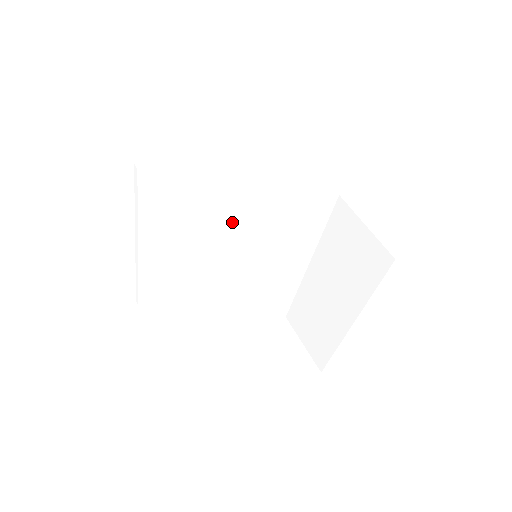
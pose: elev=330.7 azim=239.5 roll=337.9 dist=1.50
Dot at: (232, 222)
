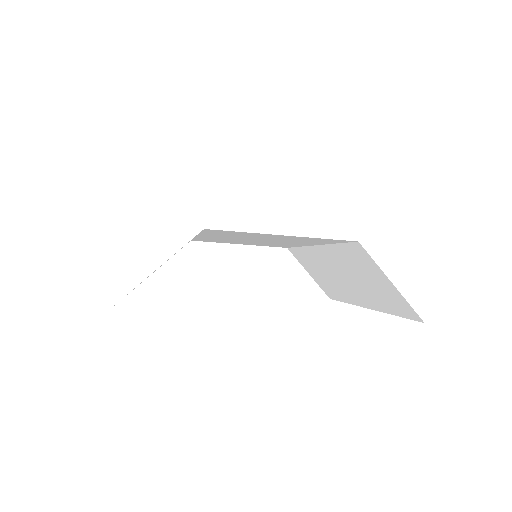
Dot at: occluded
